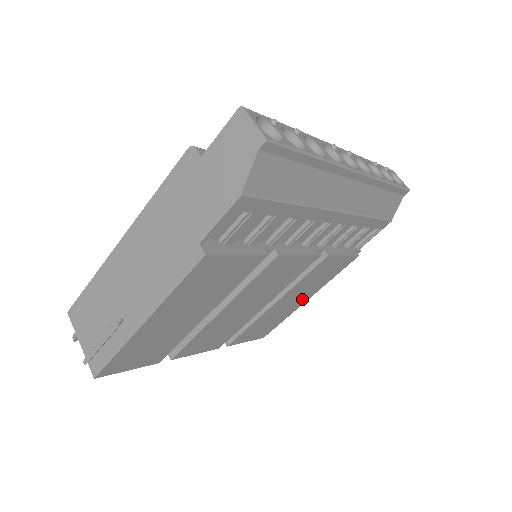
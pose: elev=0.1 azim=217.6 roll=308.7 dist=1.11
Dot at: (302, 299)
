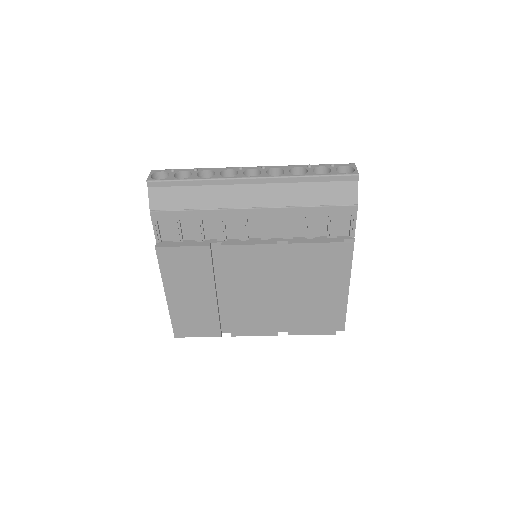
Dot at: (328, 291)
